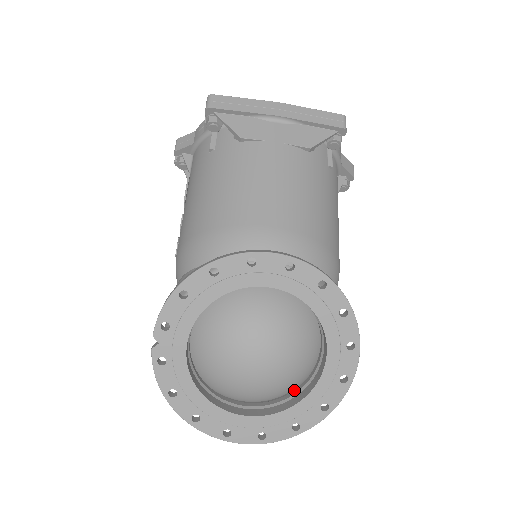
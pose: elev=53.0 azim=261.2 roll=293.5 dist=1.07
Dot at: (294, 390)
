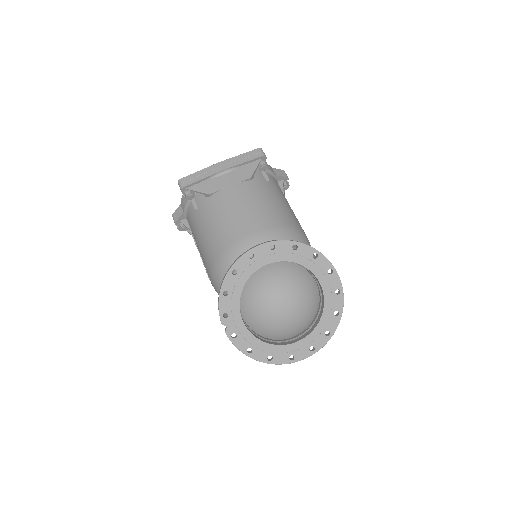
Dot at: (316, 315)
